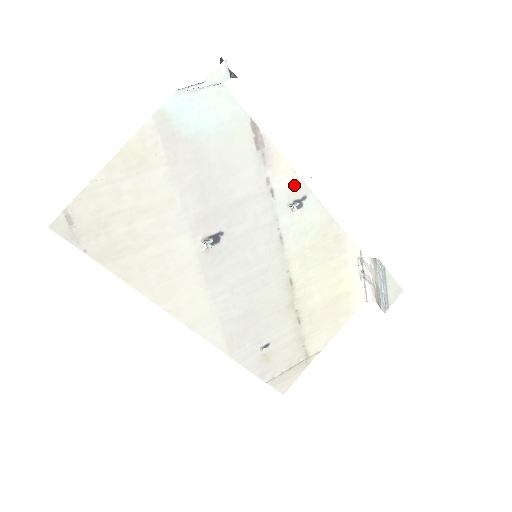
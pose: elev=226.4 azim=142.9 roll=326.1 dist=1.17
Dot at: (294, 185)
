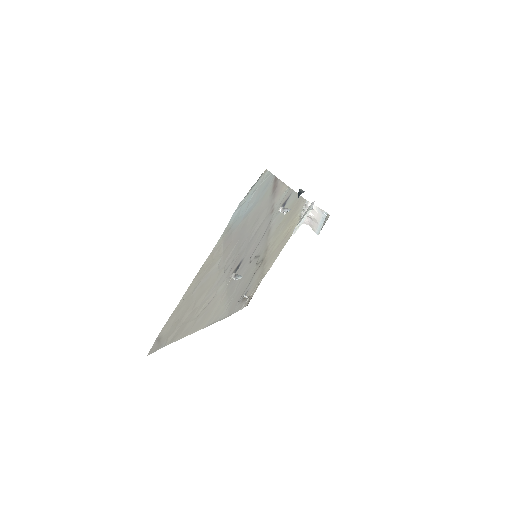
Dot at: (286, 195)
